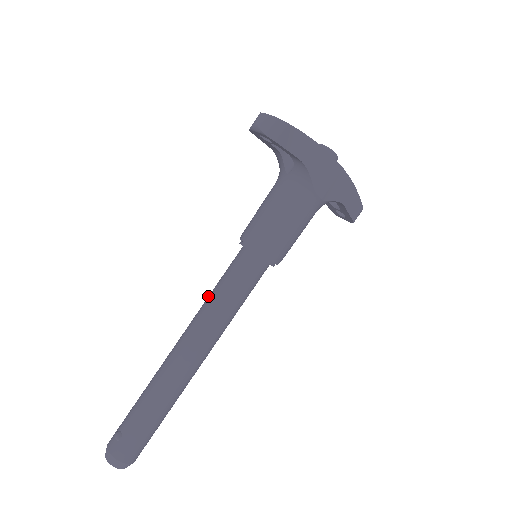
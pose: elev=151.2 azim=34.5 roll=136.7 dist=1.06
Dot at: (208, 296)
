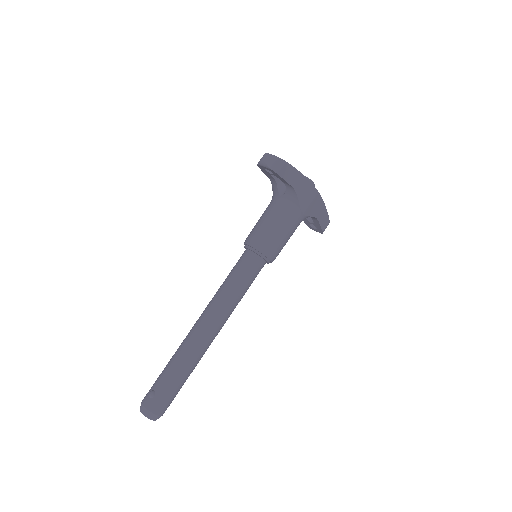
Dot at: (220, 286)
